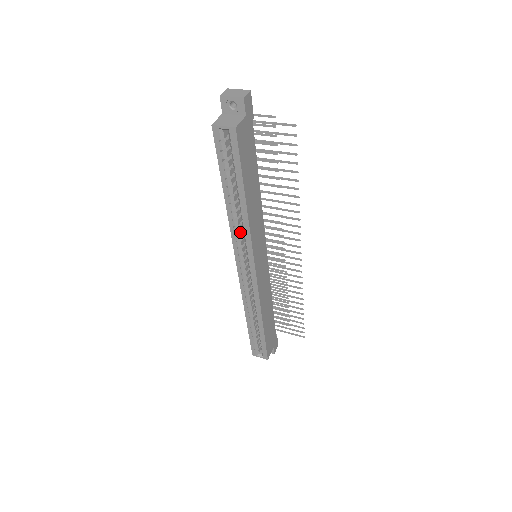
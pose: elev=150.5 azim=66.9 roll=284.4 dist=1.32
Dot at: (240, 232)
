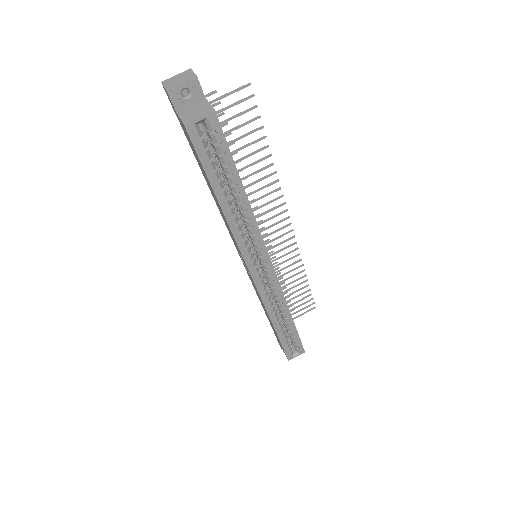
Dot at: (243, 237)
